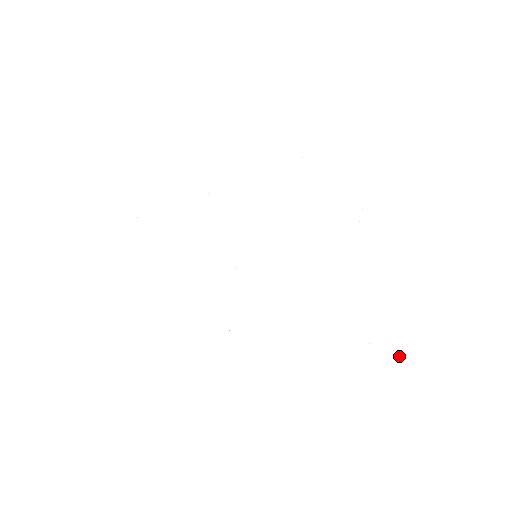
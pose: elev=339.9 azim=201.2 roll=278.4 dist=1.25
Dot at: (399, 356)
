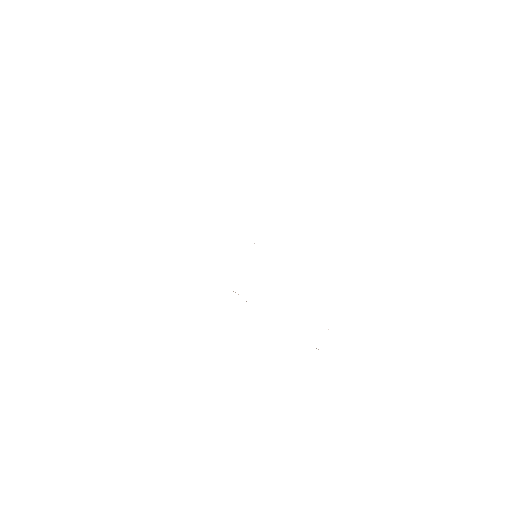
Dot at: (316, 348)
